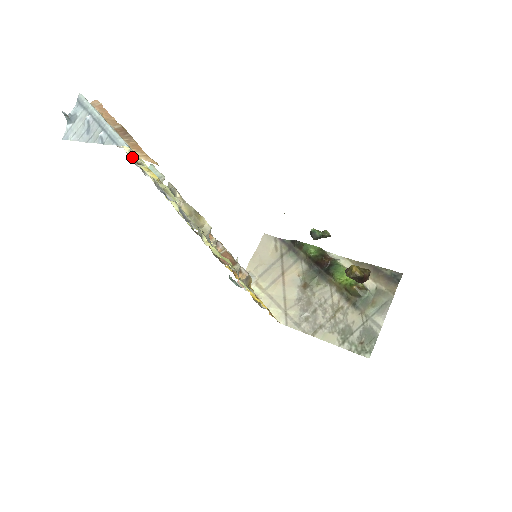
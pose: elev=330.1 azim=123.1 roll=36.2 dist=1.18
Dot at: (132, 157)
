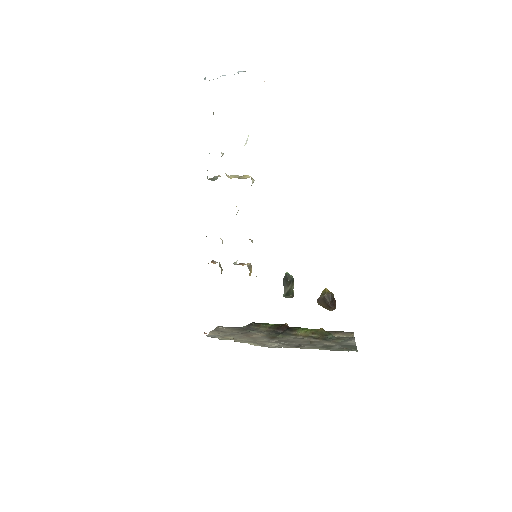
Dot at: occluded
